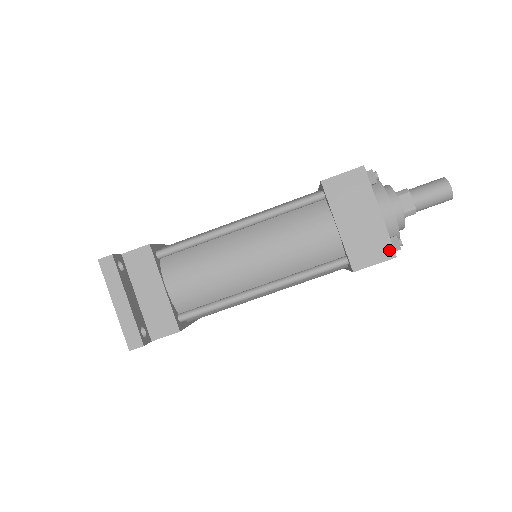
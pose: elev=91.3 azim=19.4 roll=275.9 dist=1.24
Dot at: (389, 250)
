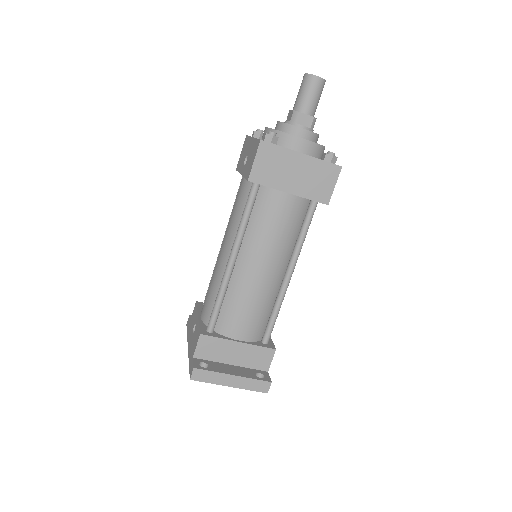
Dot at: (333, 168)
